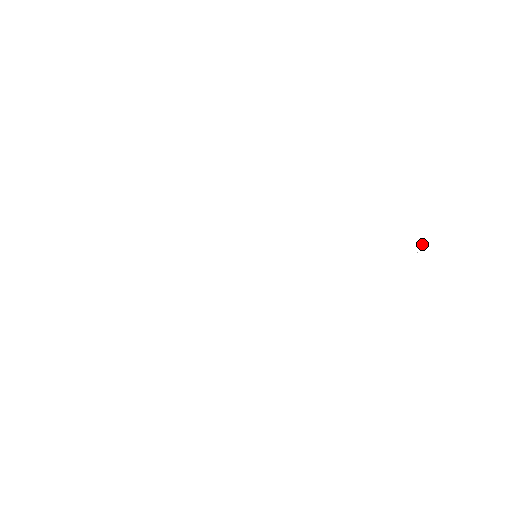
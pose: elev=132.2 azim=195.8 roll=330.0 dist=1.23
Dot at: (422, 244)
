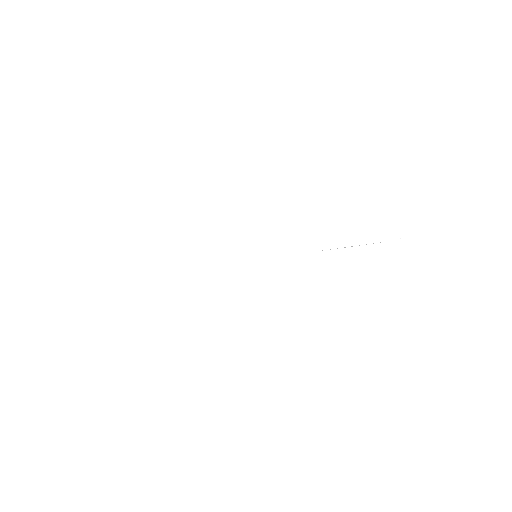
Dot at: occluded
